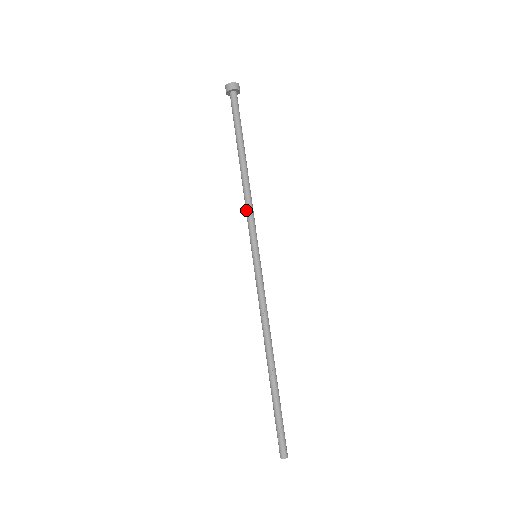
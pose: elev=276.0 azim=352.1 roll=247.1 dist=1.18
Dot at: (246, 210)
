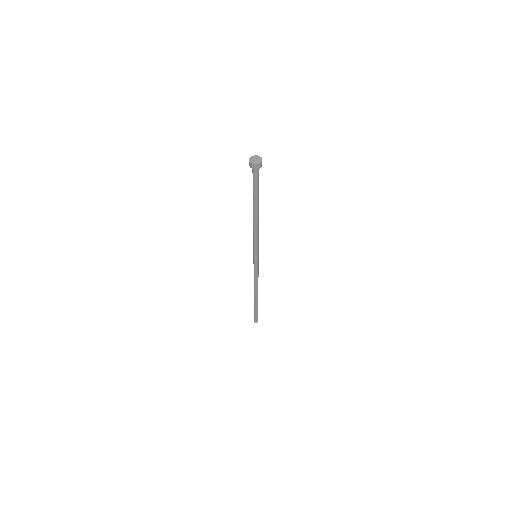
Dot at: (255, 237)
